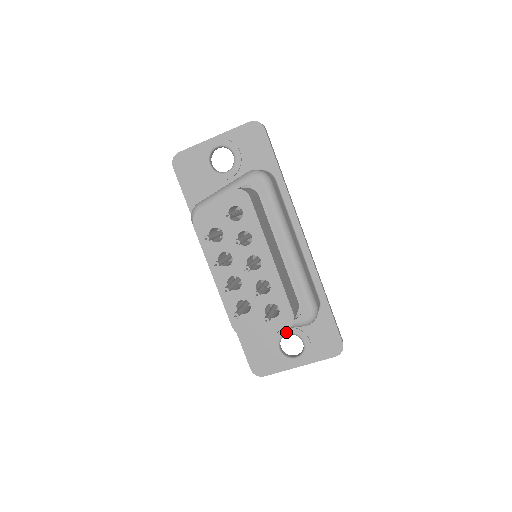
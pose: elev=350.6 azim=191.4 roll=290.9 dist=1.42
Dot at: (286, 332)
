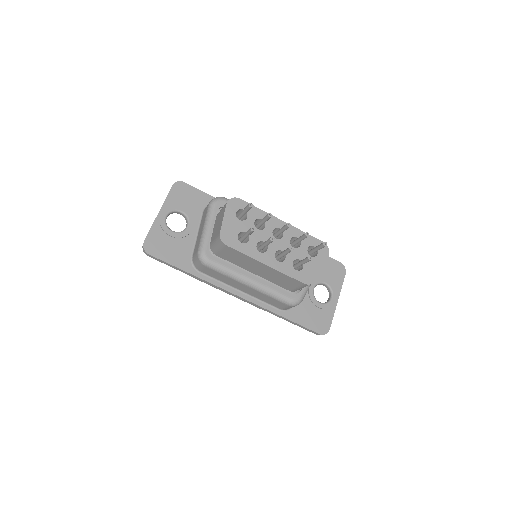
Dot at: (312, 288)
